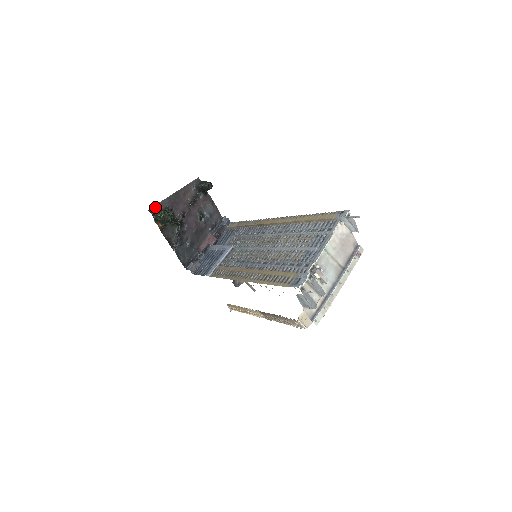
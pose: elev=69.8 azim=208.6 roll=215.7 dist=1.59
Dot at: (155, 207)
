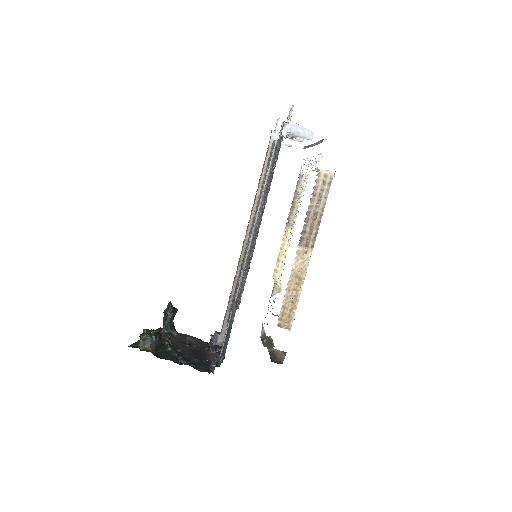
Dot at: (133, 345)
